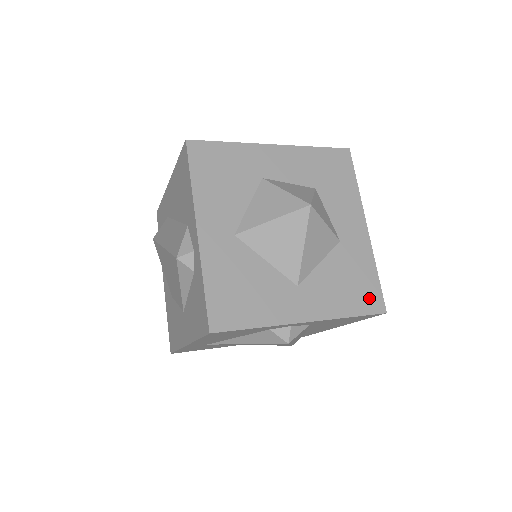
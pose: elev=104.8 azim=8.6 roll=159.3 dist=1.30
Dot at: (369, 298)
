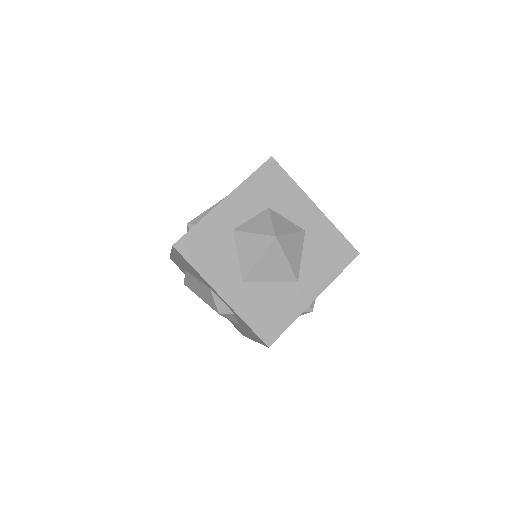
Dot at: (344, 253)
